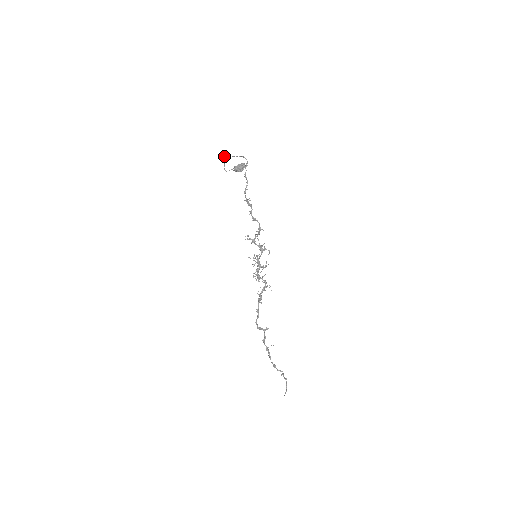
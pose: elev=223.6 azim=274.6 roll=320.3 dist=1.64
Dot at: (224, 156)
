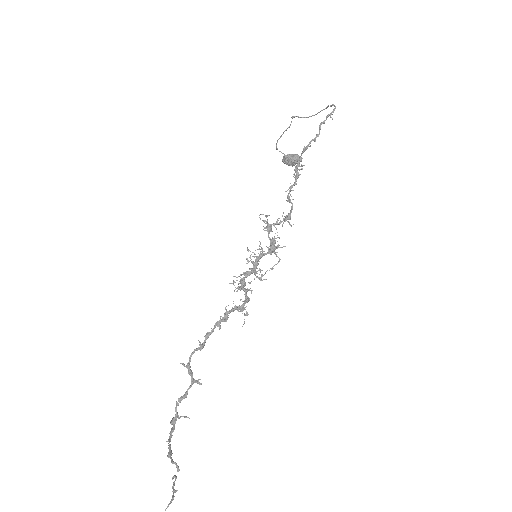
Dot at: (293, 117)
